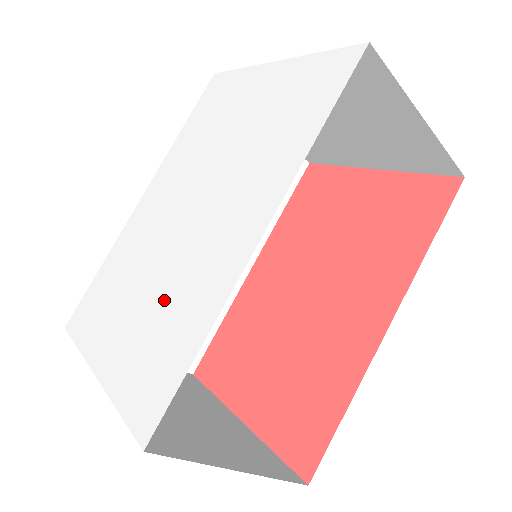
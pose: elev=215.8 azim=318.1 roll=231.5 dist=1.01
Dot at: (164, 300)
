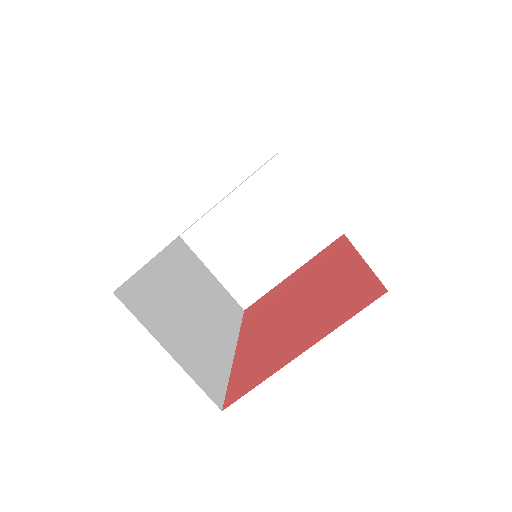
Dot at: occluded
